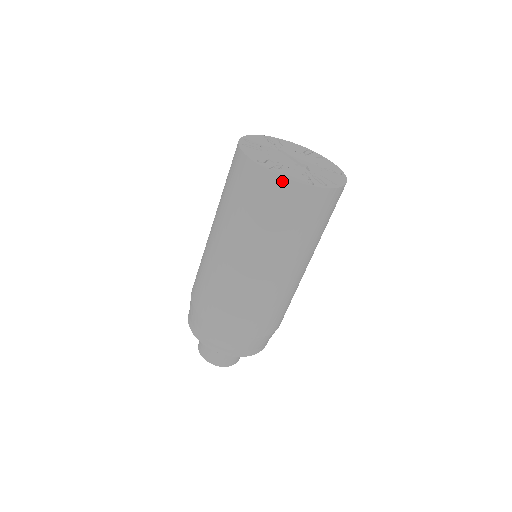
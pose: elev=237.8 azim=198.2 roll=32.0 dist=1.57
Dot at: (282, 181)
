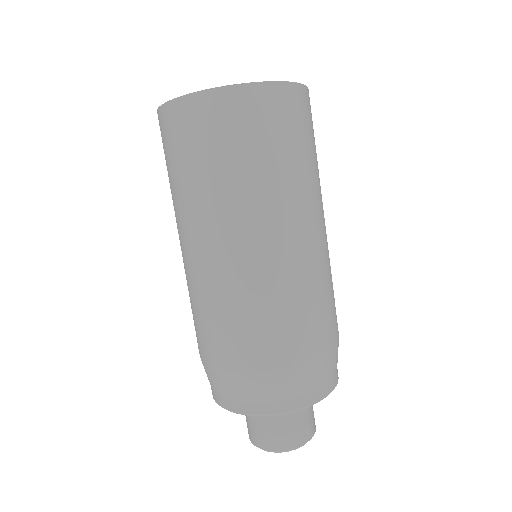
Dot at: (159, 115)
